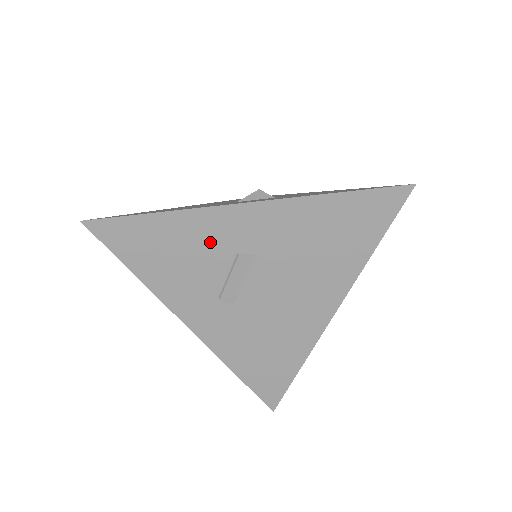
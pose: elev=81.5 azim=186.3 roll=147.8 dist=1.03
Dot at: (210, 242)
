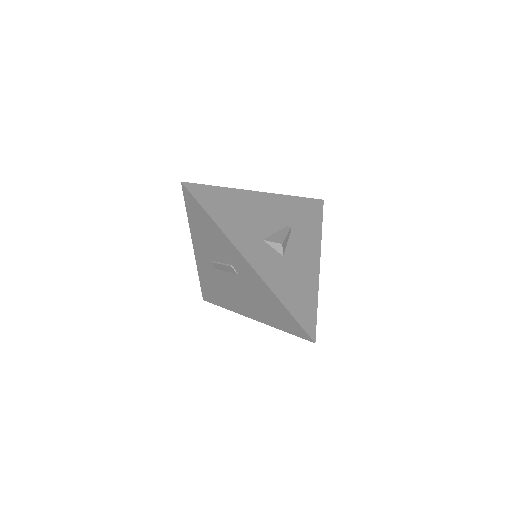
Dot at: (225, 250)
